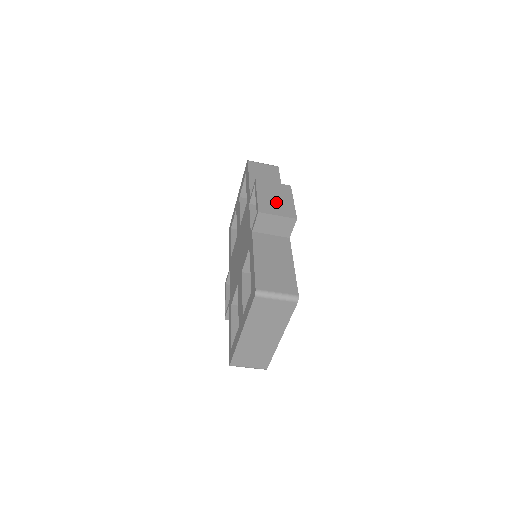
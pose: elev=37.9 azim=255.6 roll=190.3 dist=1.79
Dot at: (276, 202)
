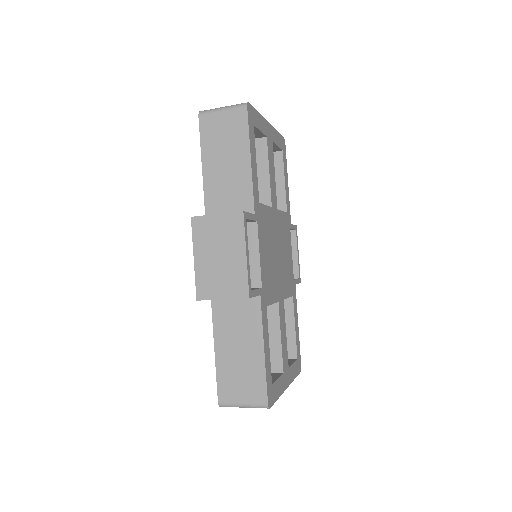
Dot at: (220, 267)
